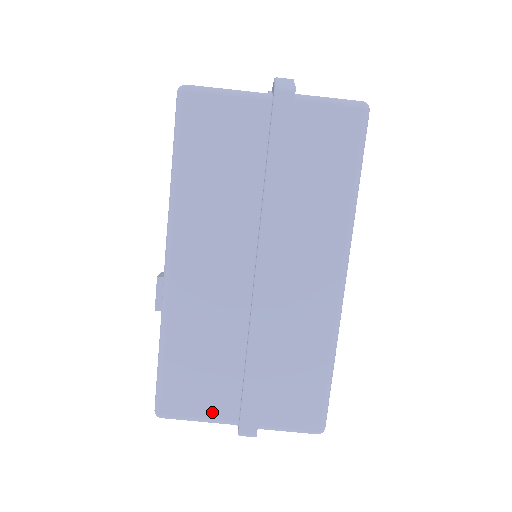
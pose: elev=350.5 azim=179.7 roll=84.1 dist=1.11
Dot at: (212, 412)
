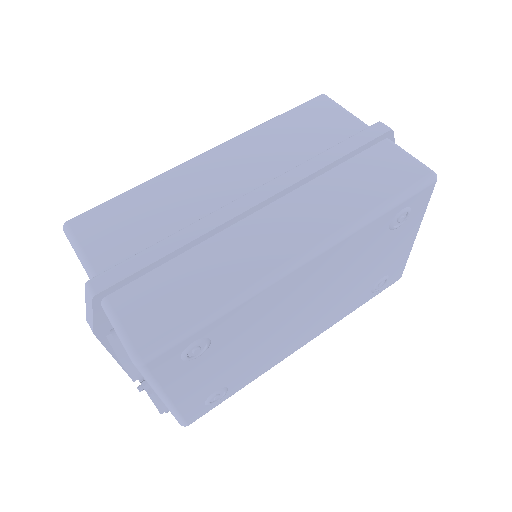
Dot at: (96, 254)
